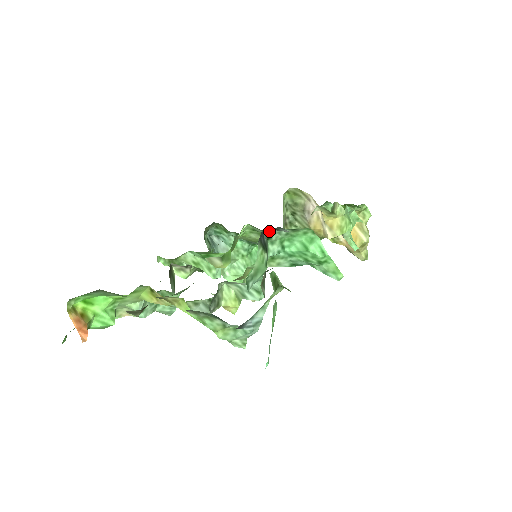
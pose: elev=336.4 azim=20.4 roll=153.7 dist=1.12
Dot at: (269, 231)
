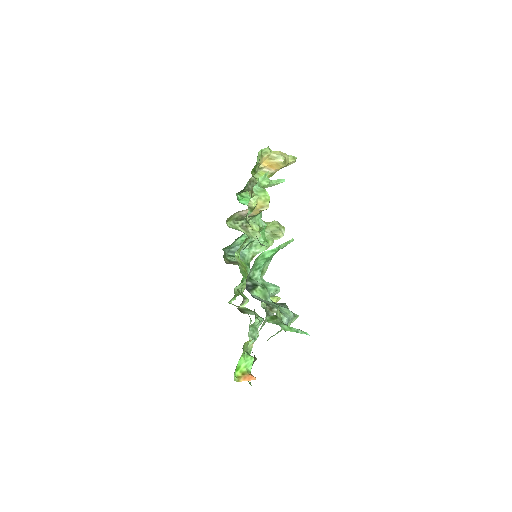
Dot at: (247, 279)
